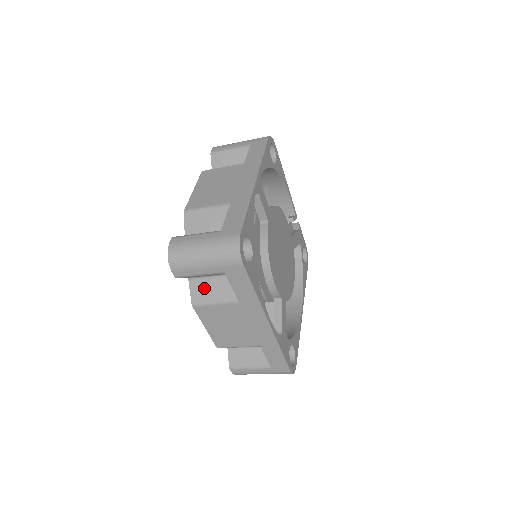
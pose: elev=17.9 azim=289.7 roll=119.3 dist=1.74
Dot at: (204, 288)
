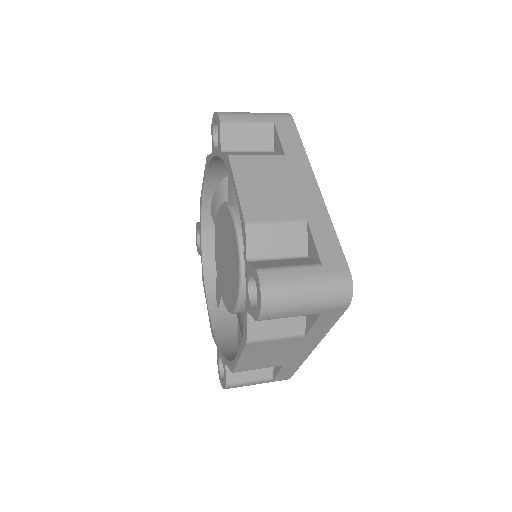
Dot at: (266, 322)
